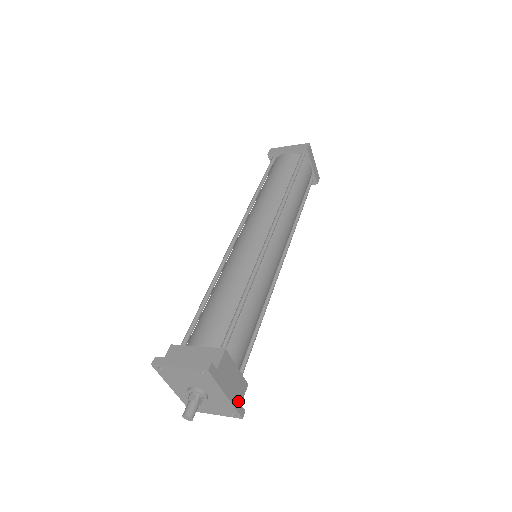
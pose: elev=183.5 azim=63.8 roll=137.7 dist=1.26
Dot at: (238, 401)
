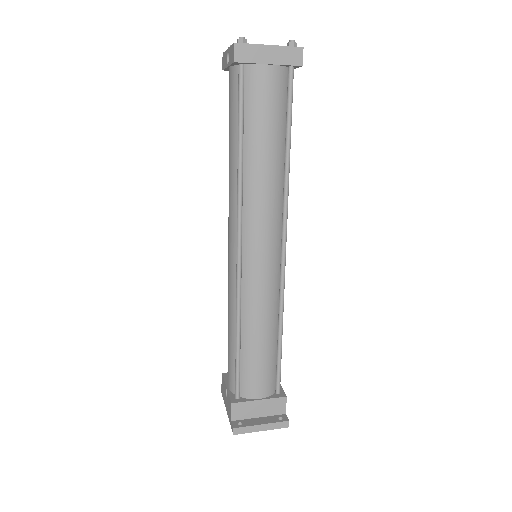
Dot at: occluded
